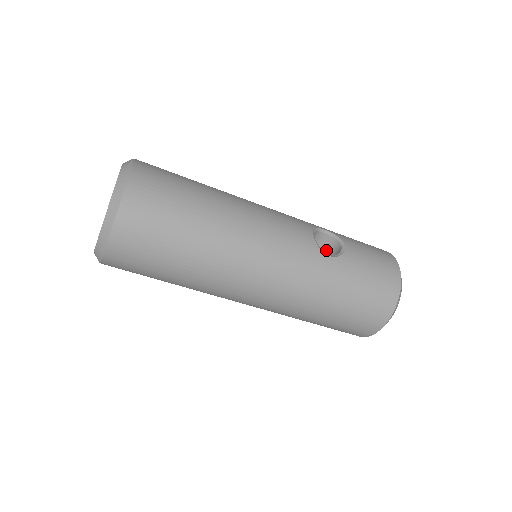
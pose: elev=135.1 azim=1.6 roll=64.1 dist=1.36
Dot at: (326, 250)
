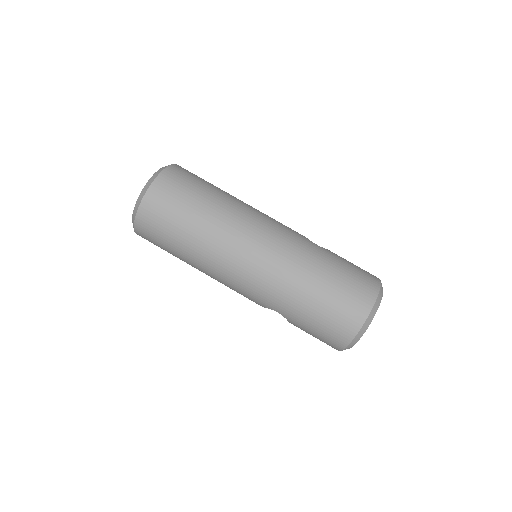
Dot at: occluded
